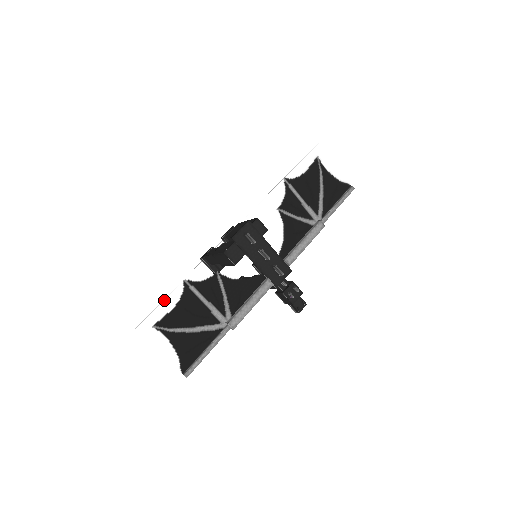
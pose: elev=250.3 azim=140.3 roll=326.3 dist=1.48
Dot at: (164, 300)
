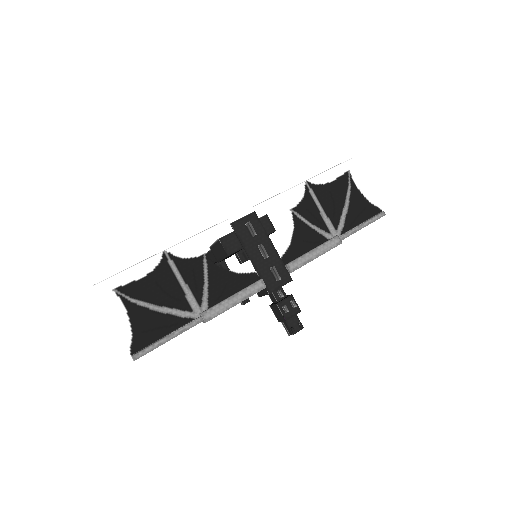
Dot at: (135, 265)
